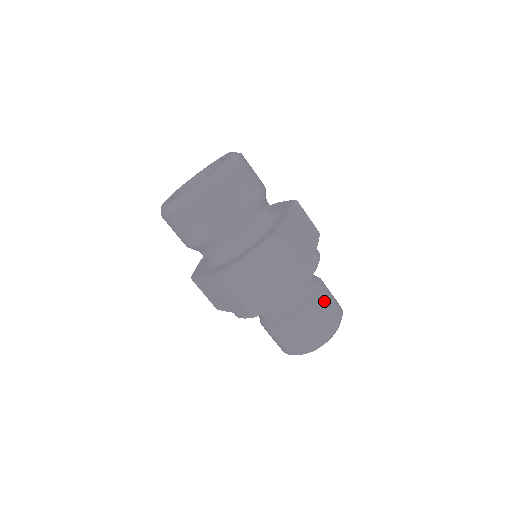
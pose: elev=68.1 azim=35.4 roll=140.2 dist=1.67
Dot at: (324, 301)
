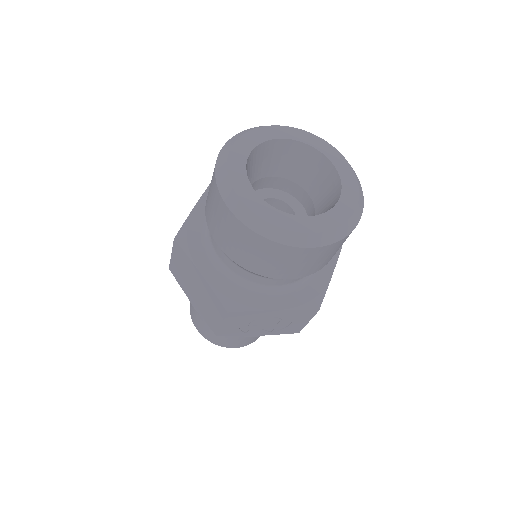
Dot at: occluded
